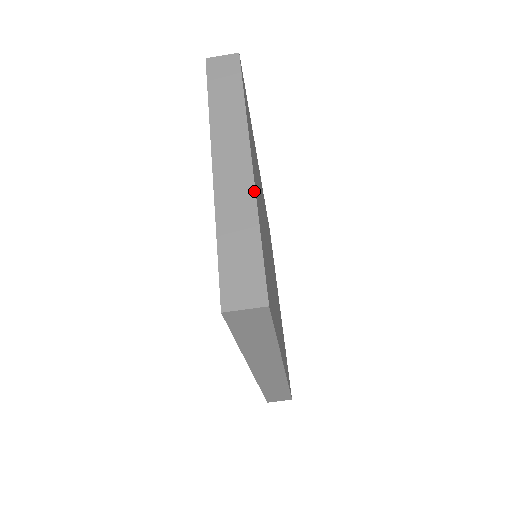
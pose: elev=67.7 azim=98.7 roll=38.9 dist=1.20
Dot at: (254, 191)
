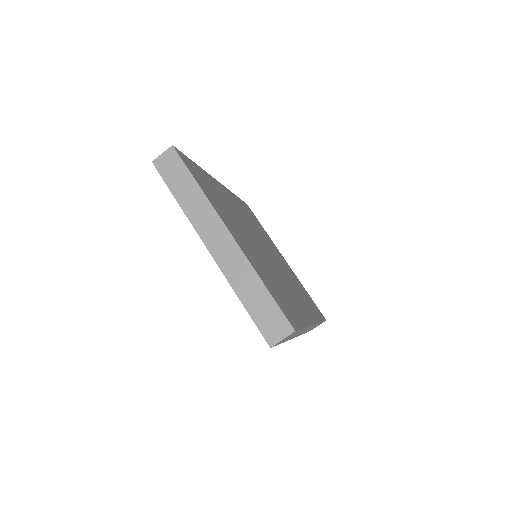
Dot at: (246, 258)
